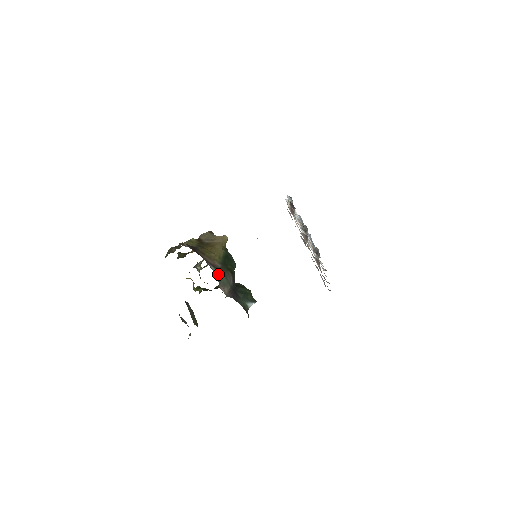
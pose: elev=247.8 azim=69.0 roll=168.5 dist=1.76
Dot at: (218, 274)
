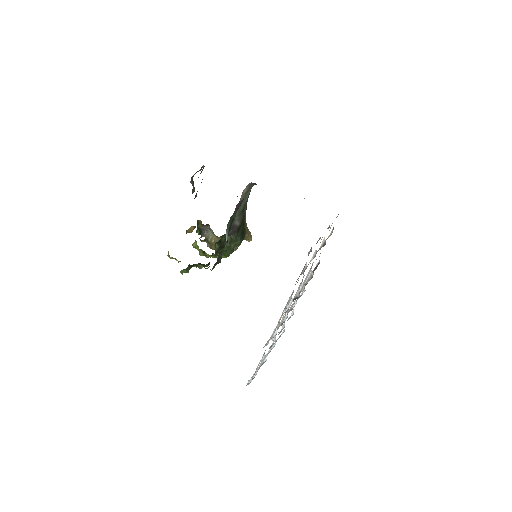
Dot at: occluded
